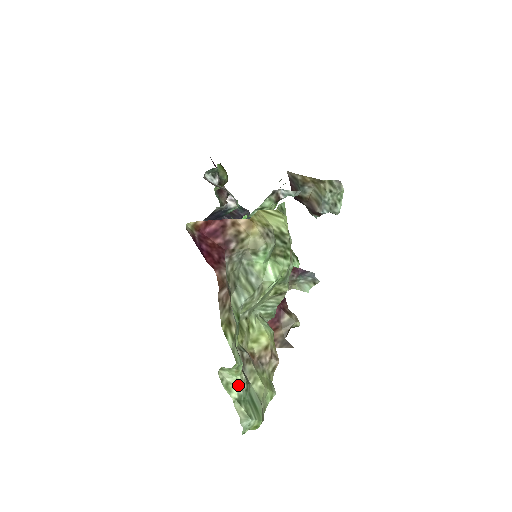
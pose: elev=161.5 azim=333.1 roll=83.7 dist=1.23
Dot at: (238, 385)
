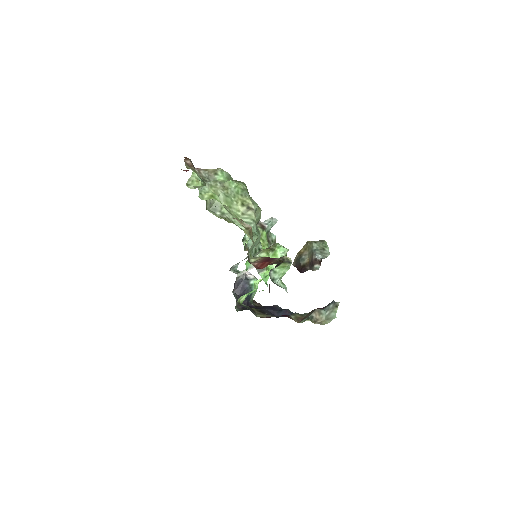
Dot at: occluded
